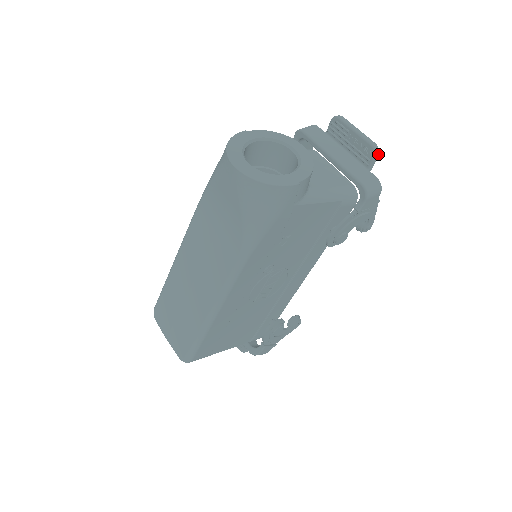
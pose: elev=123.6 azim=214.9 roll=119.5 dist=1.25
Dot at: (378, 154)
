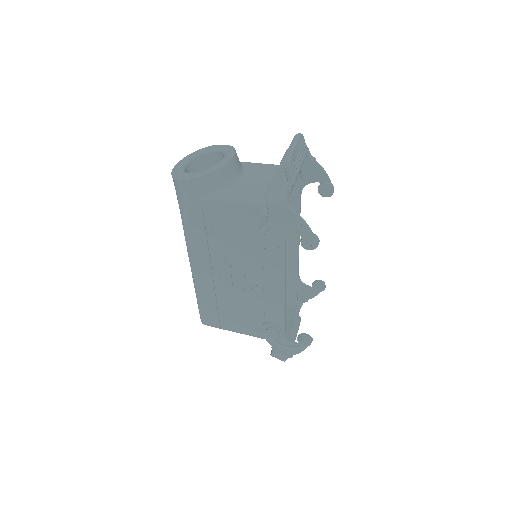
Dot at: (288, 166)
